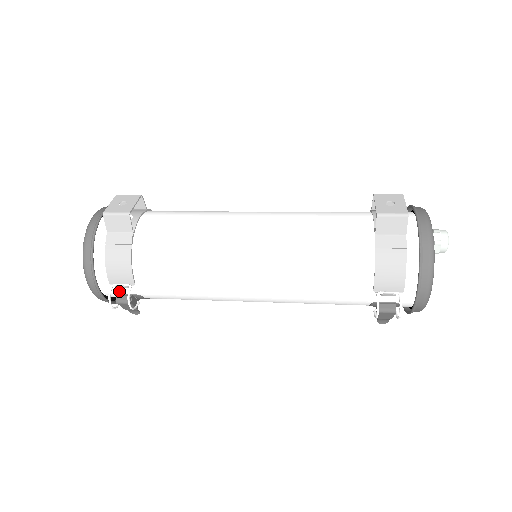
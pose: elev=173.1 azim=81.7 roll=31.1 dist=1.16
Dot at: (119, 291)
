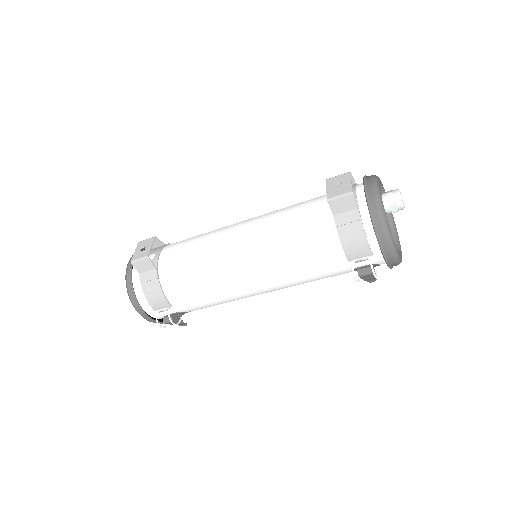
Dot at: (164, 314)
